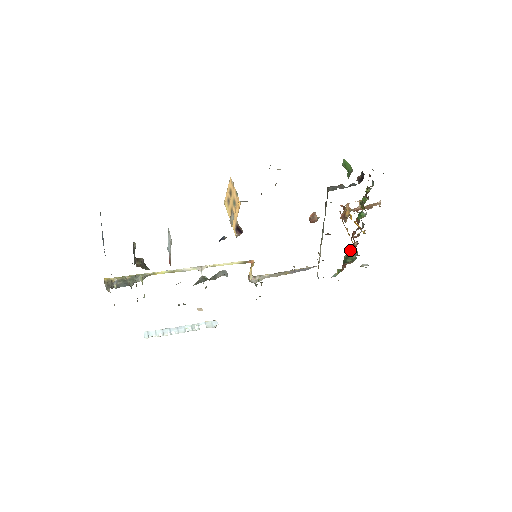
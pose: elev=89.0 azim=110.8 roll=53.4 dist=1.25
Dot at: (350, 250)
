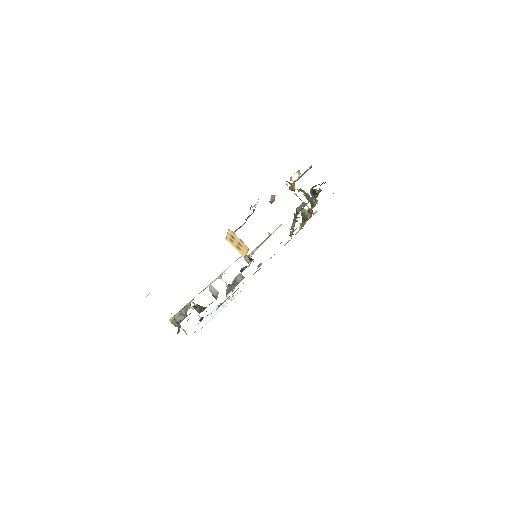
Dot at: (308, 215)
